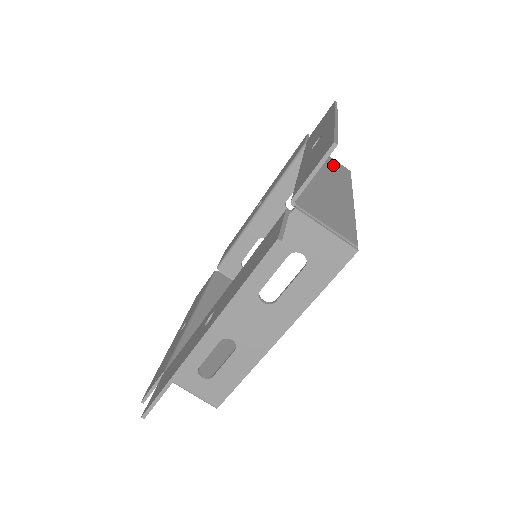
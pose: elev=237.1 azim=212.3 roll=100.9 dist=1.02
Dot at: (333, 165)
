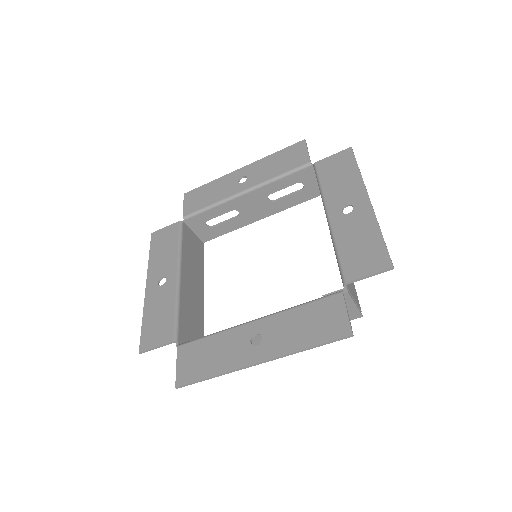
Dot at: occluded
